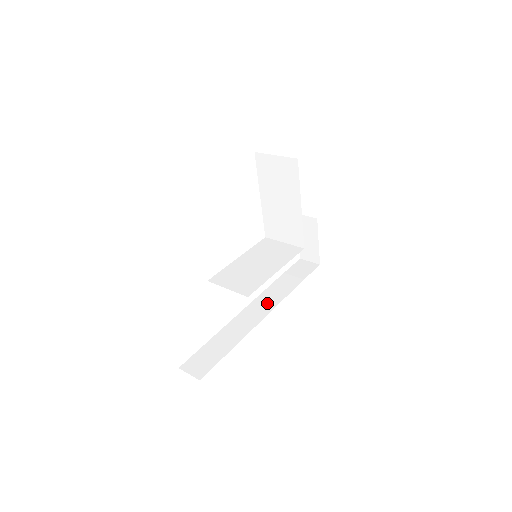
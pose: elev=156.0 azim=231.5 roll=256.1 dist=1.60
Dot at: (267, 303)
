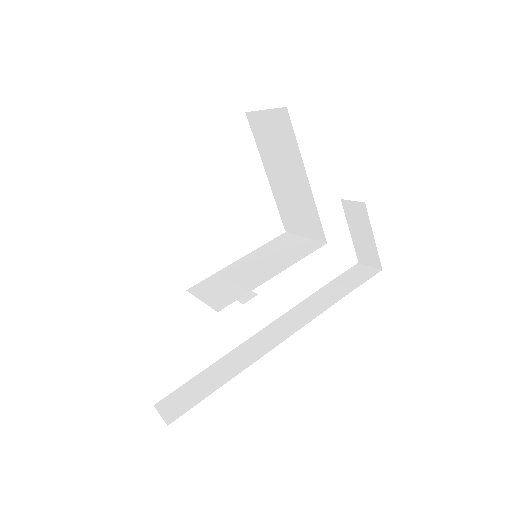
Dot at: (292, 323)
